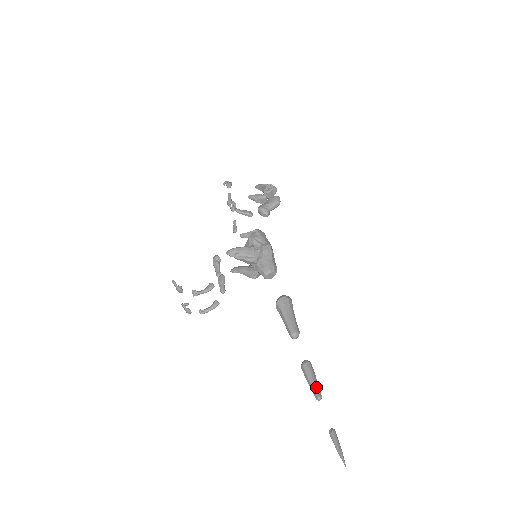
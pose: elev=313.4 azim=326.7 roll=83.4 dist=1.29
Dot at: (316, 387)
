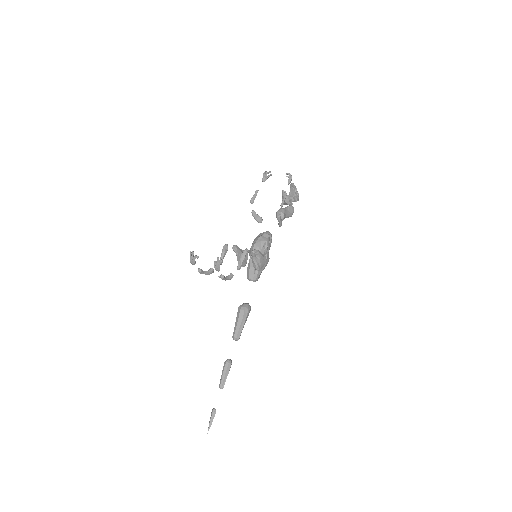
Dot at: occluded
